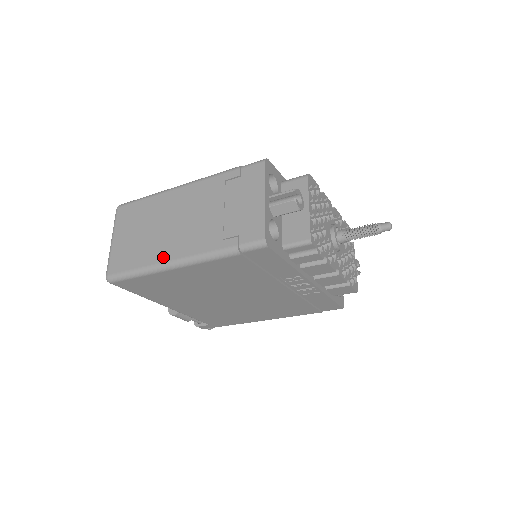
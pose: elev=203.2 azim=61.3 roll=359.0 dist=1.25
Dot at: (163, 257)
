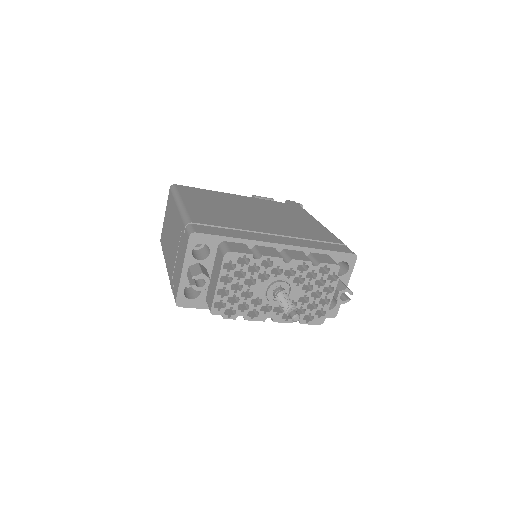
Dot at: (166, 257)
